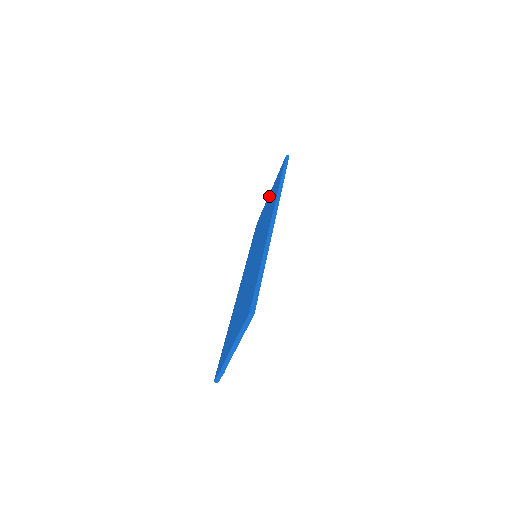
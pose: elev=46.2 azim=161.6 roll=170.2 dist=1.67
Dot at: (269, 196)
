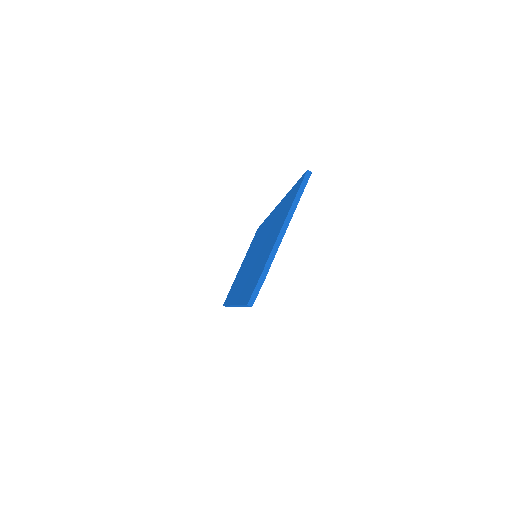
Dot at: (242, 264)
